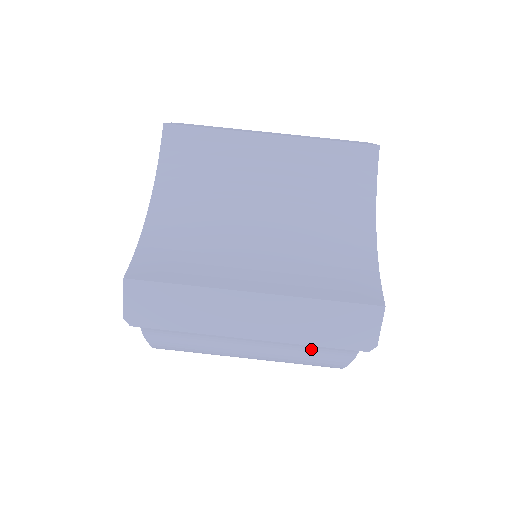
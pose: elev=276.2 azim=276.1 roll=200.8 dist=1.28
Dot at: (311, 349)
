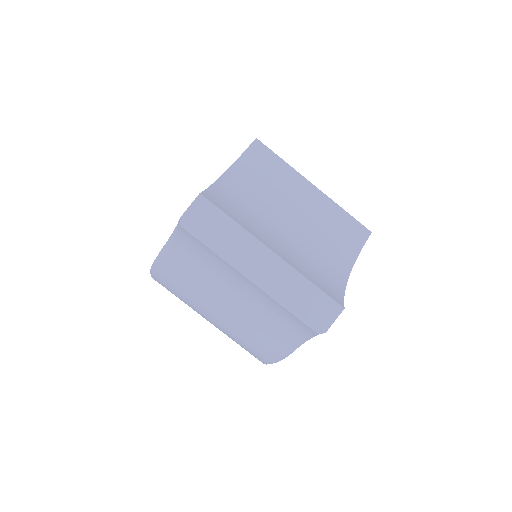
Dot at: (272, 324)
